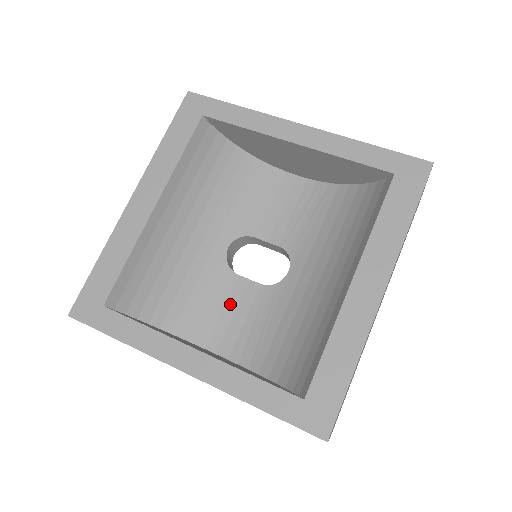
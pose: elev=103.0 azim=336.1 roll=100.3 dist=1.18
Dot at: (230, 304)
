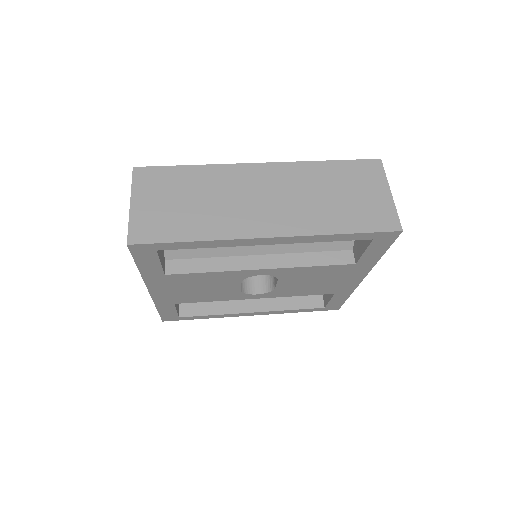
Dot at: occluded
